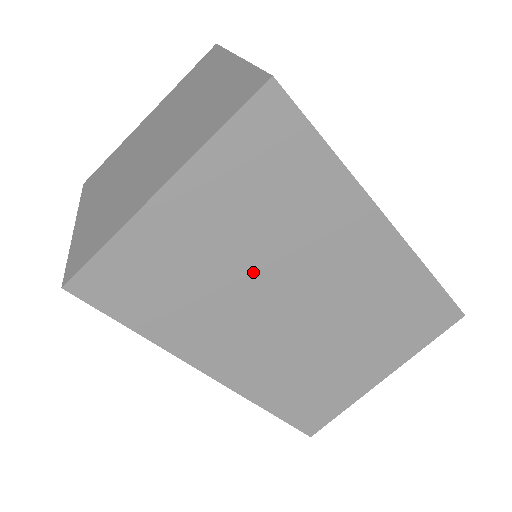
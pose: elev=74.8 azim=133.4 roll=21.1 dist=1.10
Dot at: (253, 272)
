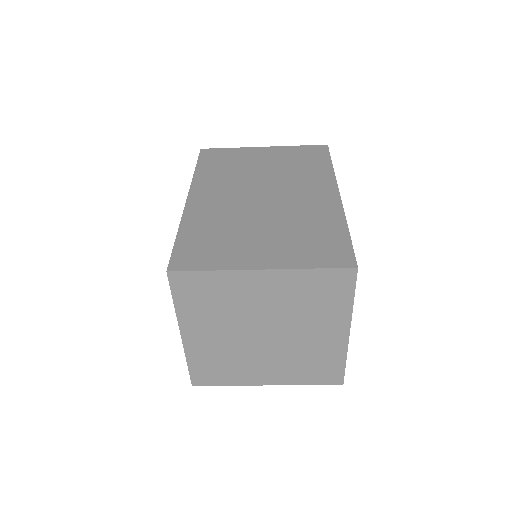
Dot at: occluded
